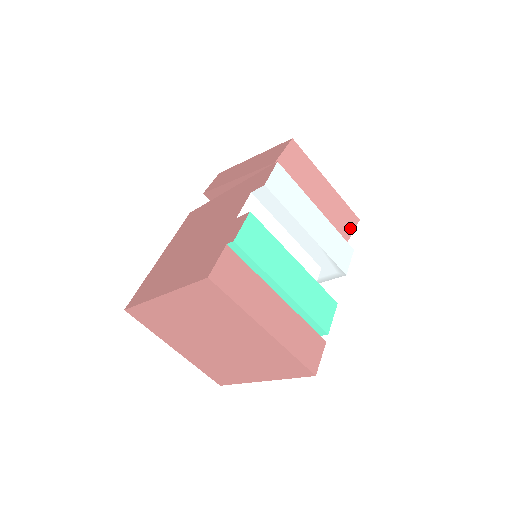
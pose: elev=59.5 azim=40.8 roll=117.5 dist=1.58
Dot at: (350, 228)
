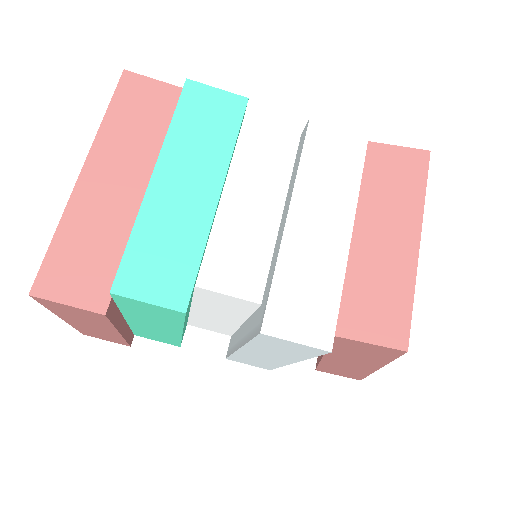
Dot at: (373, 333)
